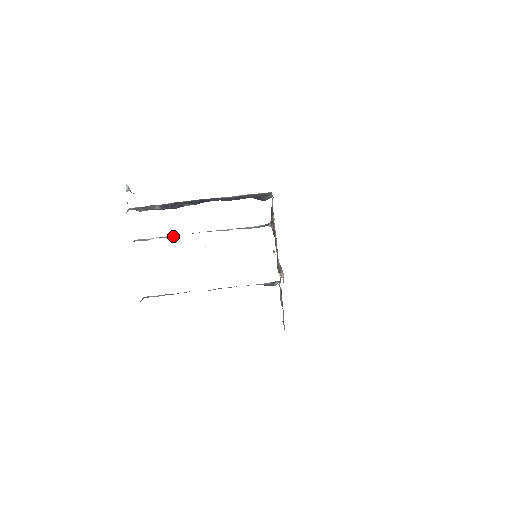
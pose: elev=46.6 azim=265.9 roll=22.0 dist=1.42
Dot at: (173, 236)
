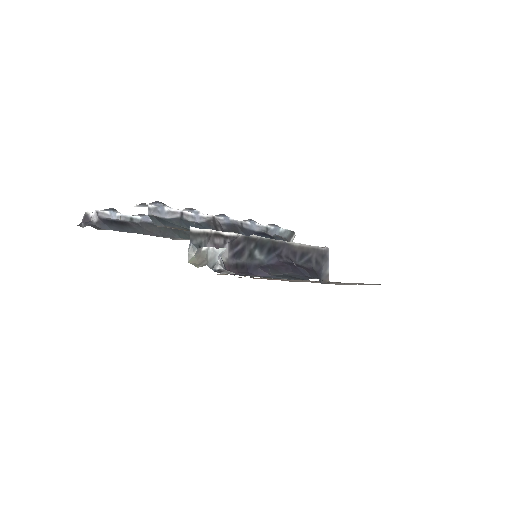
Dot at: (199, 218)
